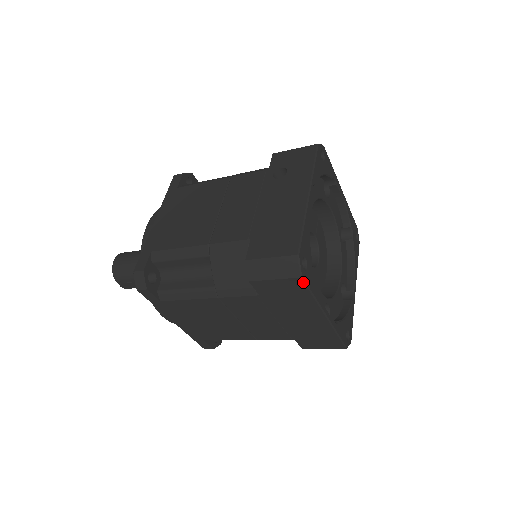
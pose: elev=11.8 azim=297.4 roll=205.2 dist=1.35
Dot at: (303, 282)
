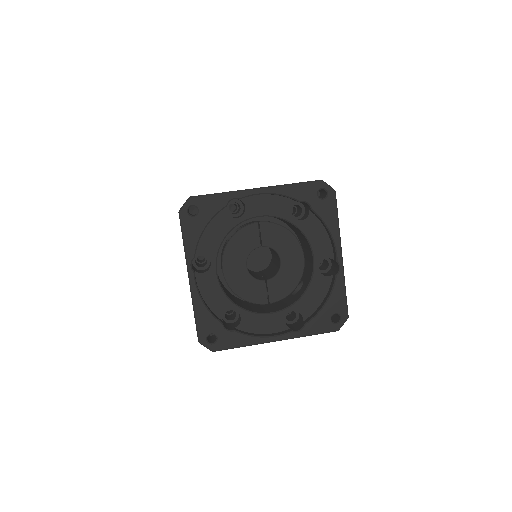
Dot at: occluded
